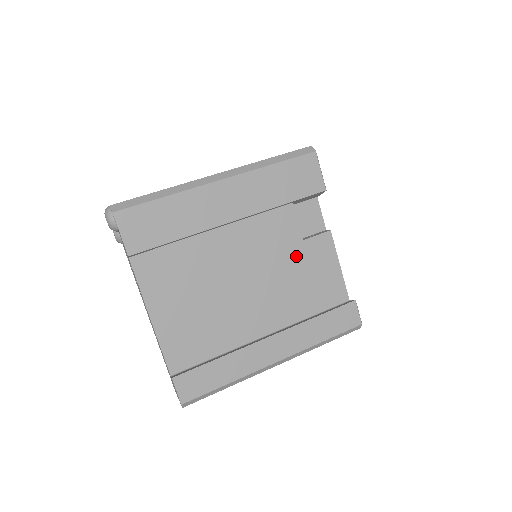
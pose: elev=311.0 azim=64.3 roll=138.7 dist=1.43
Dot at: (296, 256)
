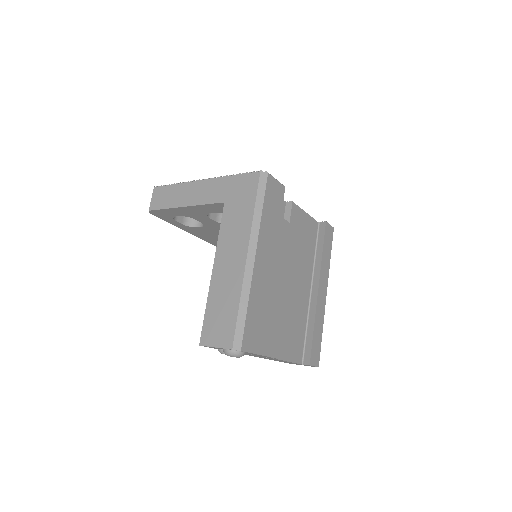
Dot at: occluded
